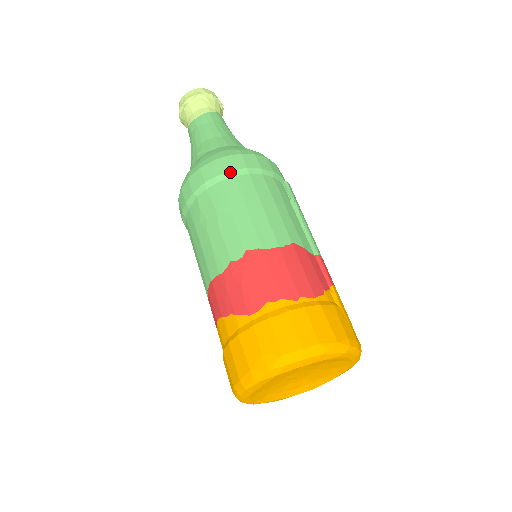
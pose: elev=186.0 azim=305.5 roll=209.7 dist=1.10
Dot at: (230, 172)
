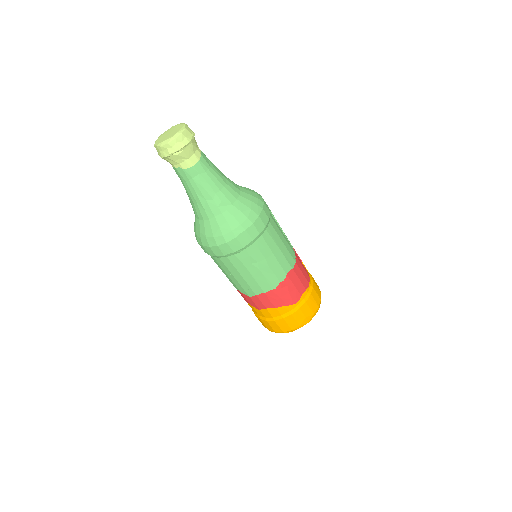
Dot at: (265, 228)
